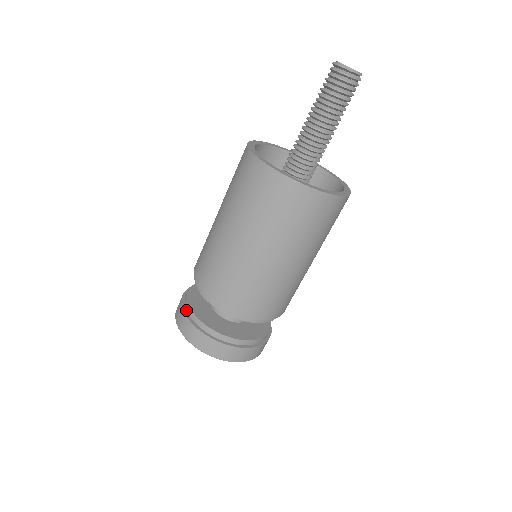
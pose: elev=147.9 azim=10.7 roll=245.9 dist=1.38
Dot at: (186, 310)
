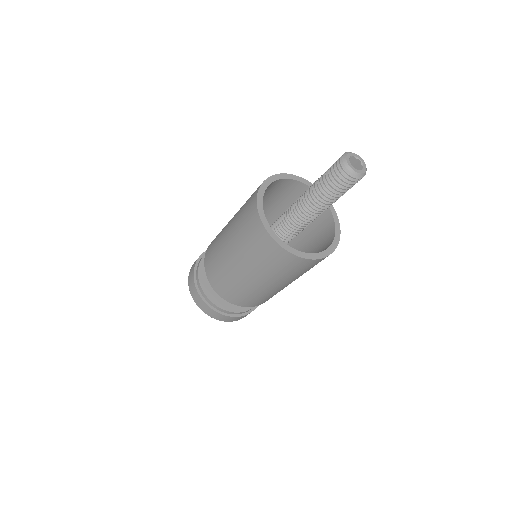
Dot at: (201, 258)
